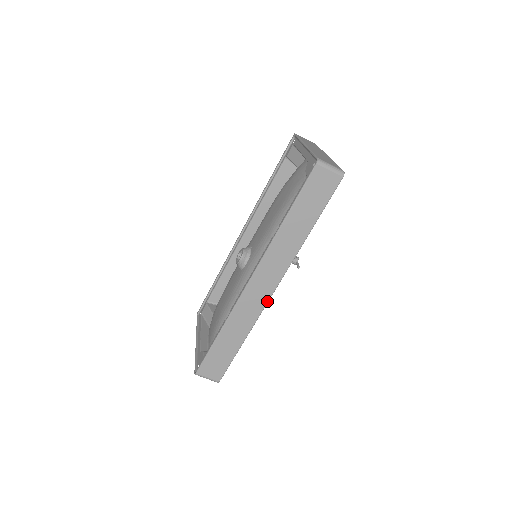
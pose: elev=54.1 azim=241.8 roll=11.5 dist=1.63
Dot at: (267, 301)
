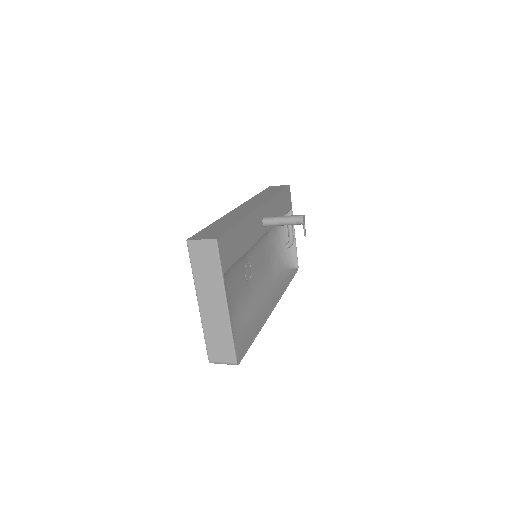
Dot at: (277, 302)
